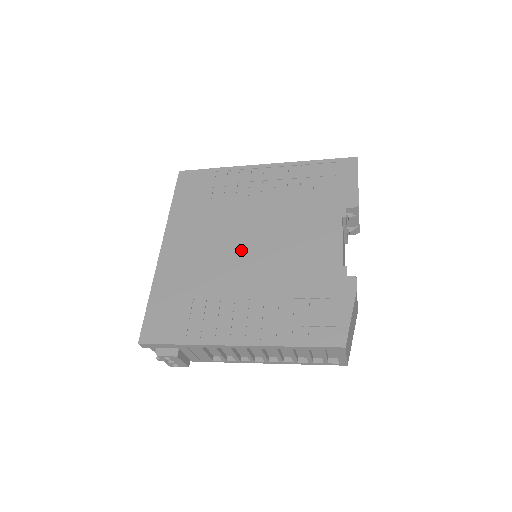
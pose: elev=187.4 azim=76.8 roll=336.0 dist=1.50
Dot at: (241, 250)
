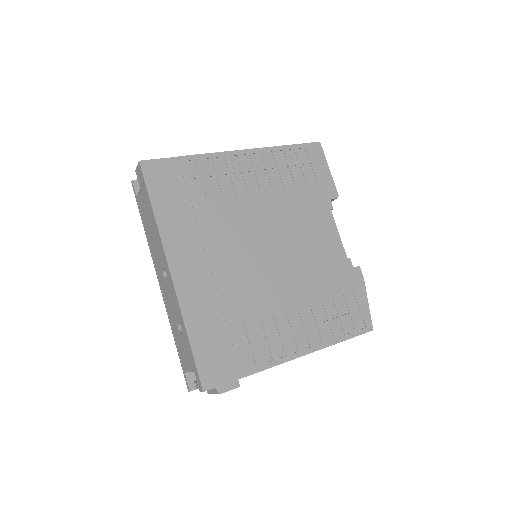
Dot at: (260, 259)
